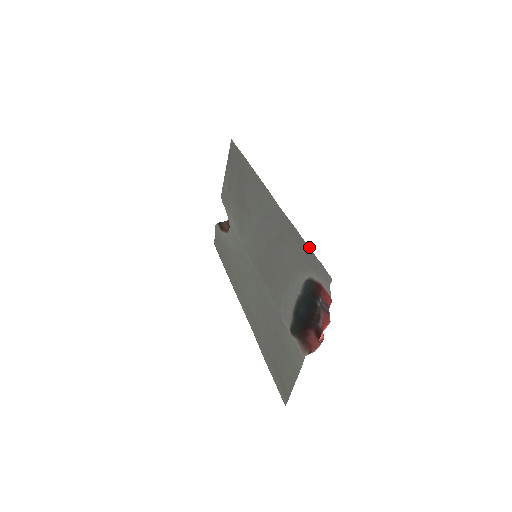
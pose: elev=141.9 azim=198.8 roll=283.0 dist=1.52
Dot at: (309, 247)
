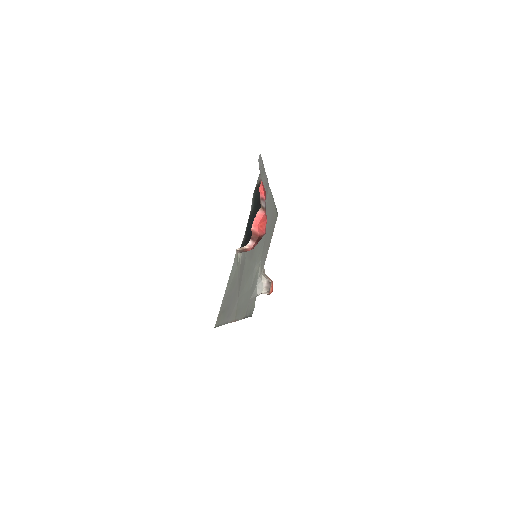
Dot at: occluded
